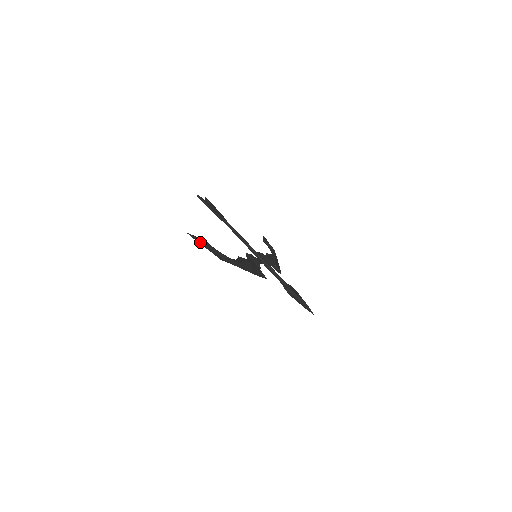
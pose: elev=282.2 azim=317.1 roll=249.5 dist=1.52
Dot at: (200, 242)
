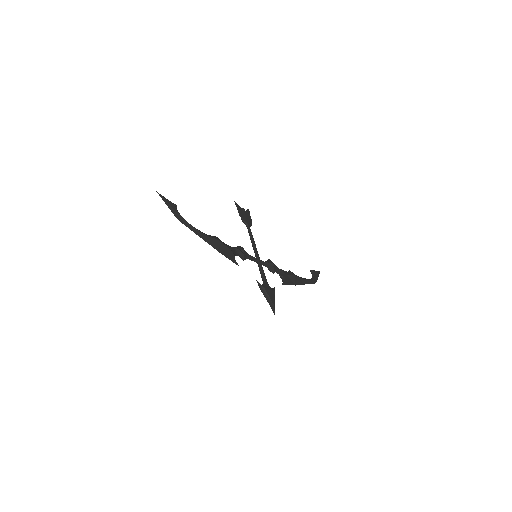
Dot at: (165, 201)
